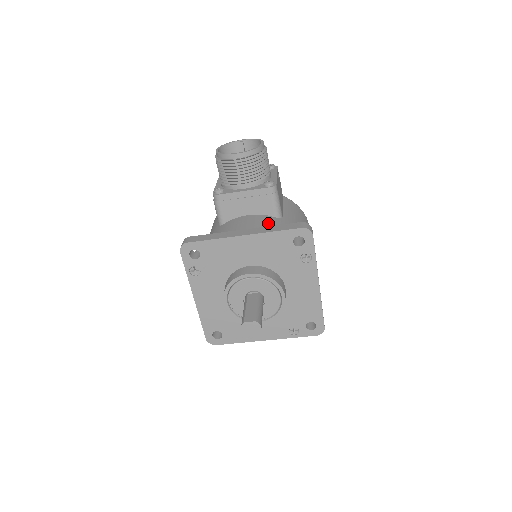
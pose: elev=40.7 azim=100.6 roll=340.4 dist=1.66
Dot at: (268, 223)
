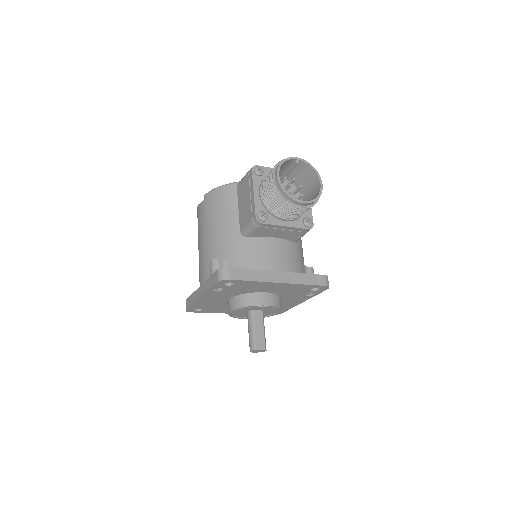
Dot at: (292, 256)
